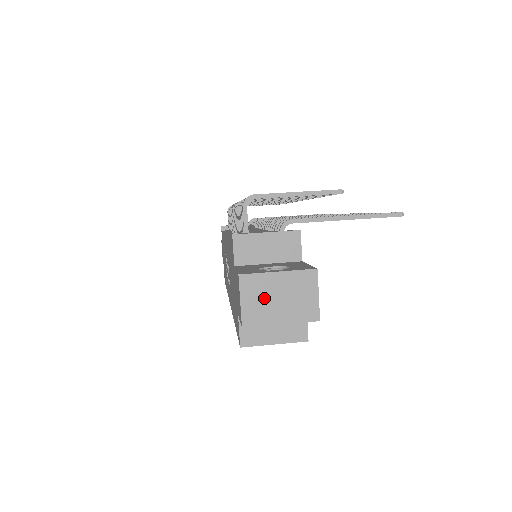
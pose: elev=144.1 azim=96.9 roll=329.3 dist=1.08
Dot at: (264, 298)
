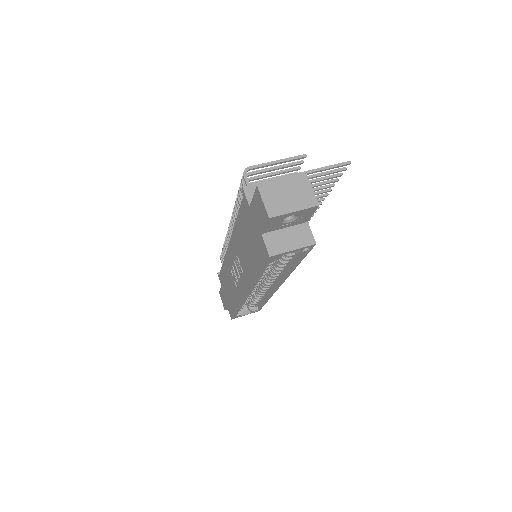
Dot at: (278, 197)
